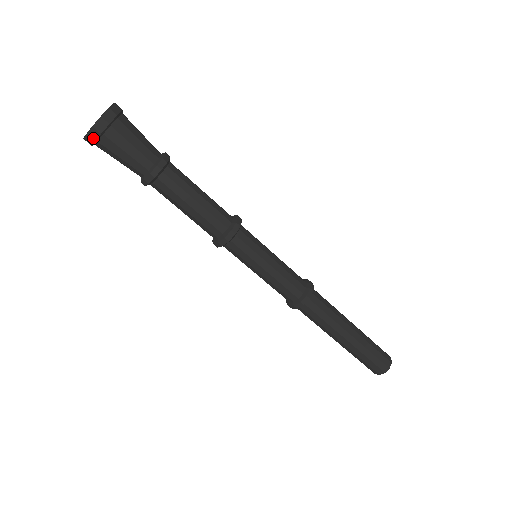
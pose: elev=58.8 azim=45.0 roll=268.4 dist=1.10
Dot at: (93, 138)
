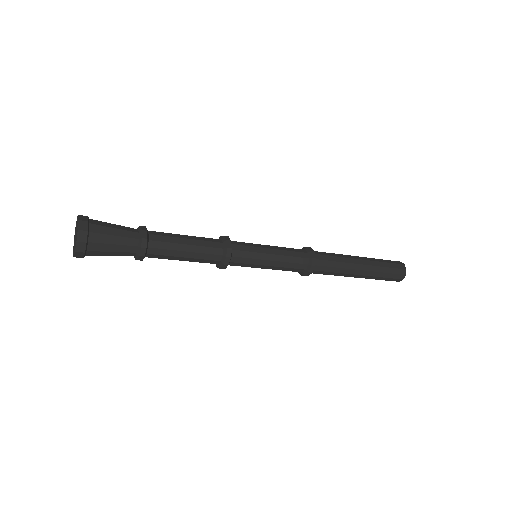
Dot at: occluded
